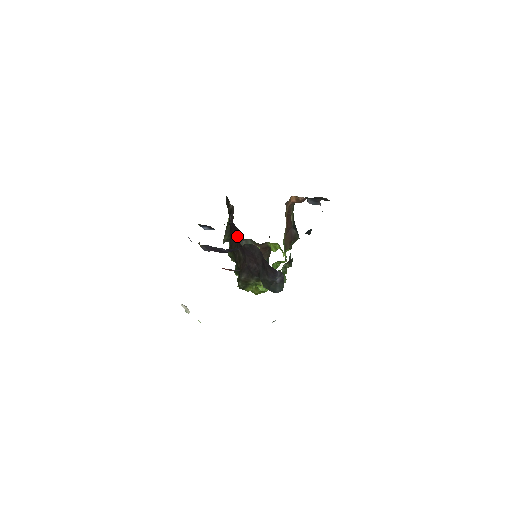
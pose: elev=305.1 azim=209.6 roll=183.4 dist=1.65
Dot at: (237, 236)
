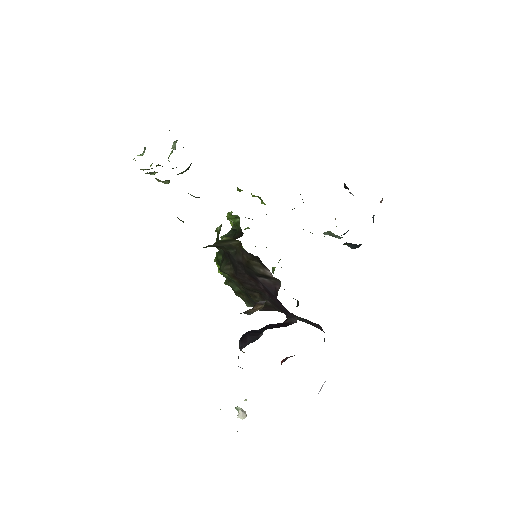
Dot at: (278, 304)
